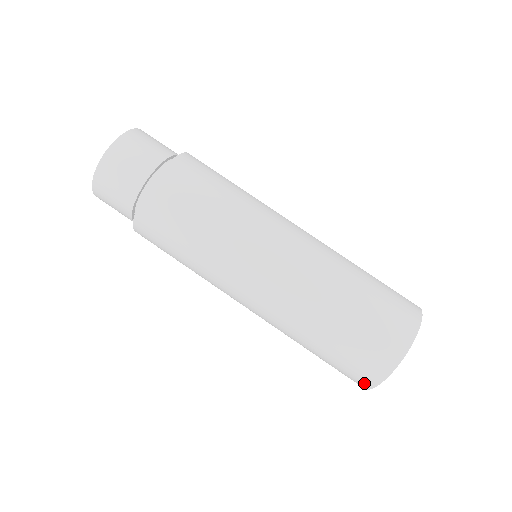
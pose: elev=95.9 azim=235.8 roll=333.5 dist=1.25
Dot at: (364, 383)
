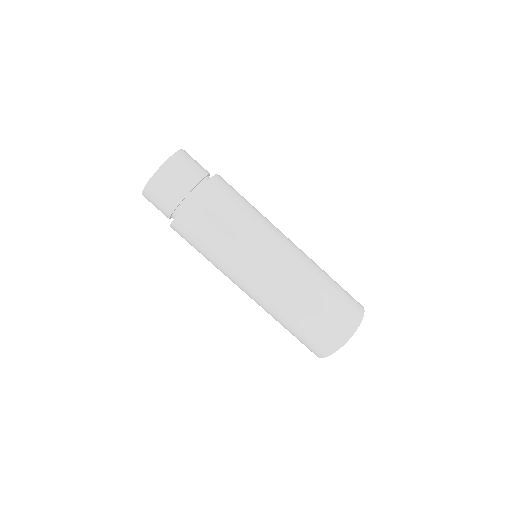
Dot at: occluded
